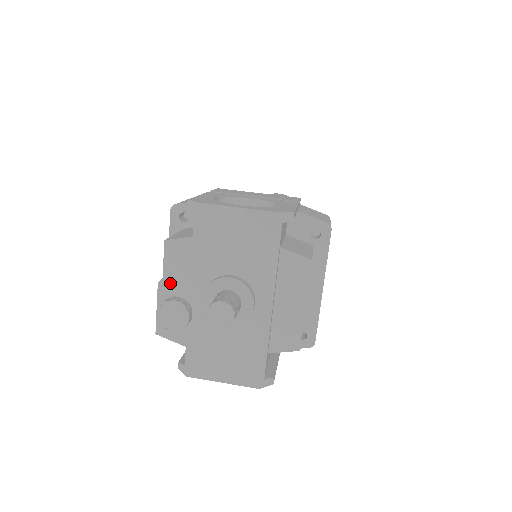
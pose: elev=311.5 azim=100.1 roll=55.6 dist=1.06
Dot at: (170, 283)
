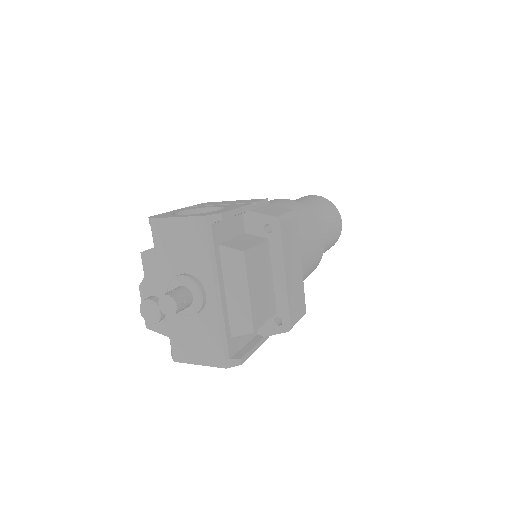
Dot at: (146, 286)
